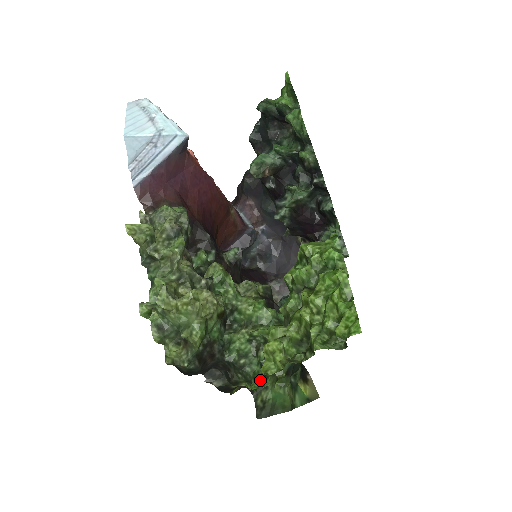
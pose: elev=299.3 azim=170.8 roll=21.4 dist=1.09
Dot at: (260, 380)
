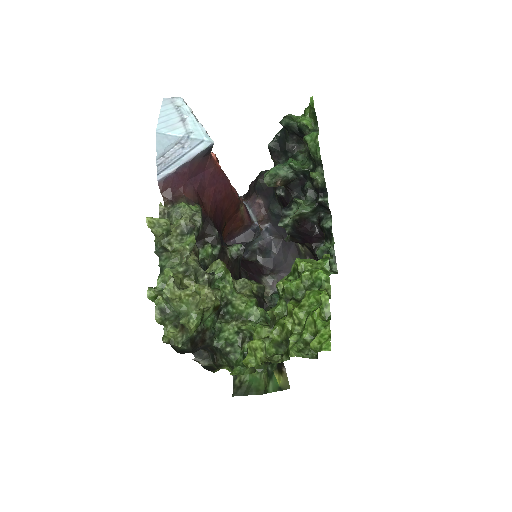
Dot at: (241, 368)
